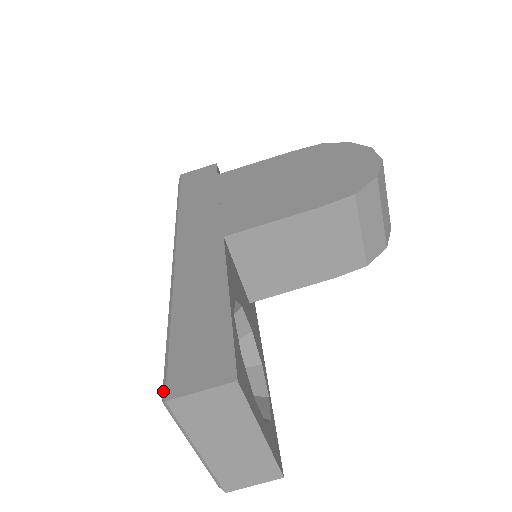
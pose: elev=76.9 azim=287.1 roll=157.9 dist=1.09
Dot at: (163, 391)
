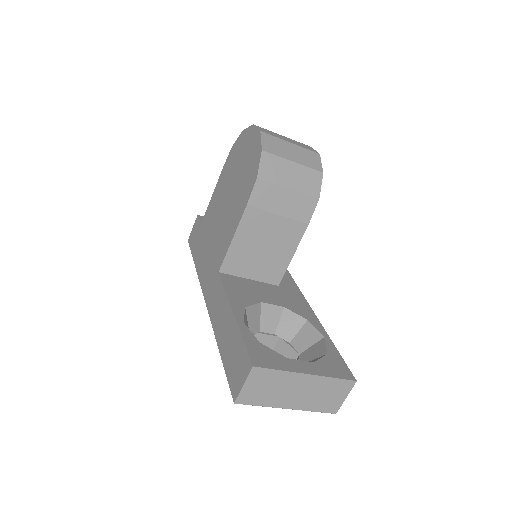
Dot at: (233, 398)
